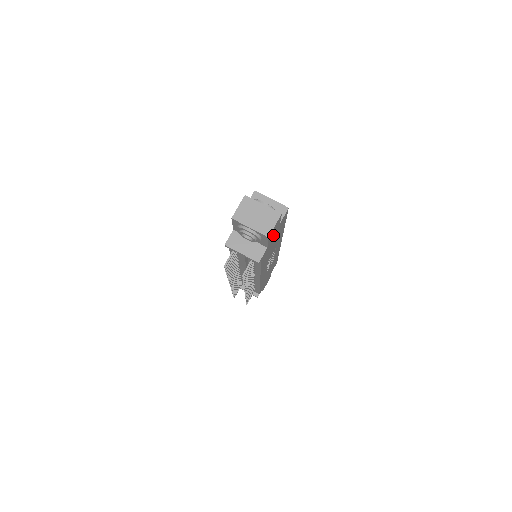
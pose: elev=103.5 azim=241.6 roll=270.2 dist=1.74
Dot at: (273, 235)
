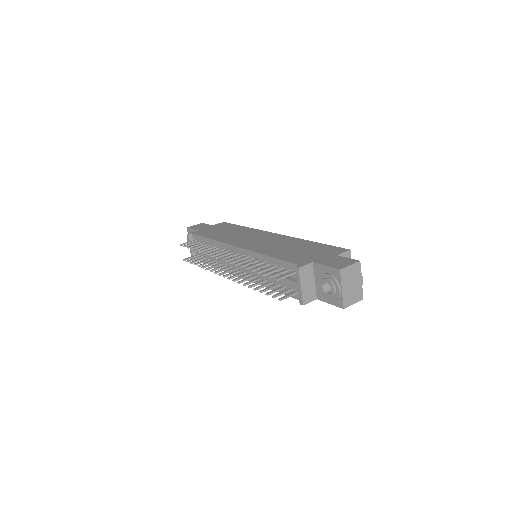
Dot at: occluded
